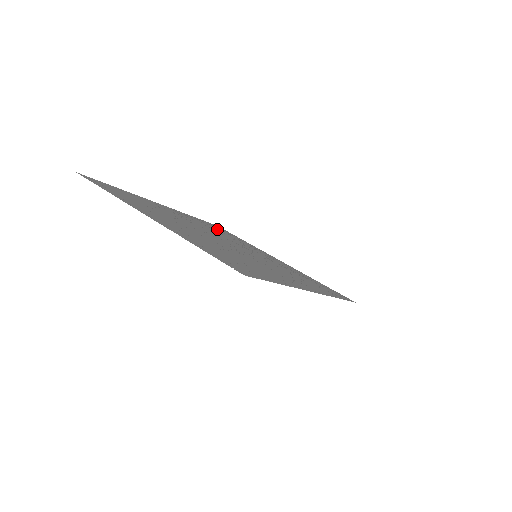
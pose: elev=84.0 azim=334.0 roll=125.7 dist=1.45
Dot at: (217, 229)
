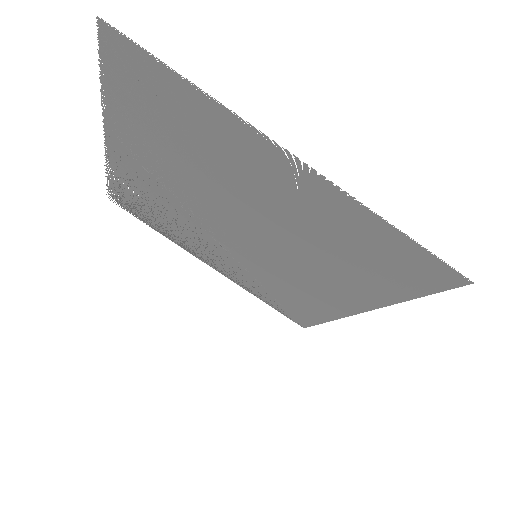
Dot at: (145, 204)
